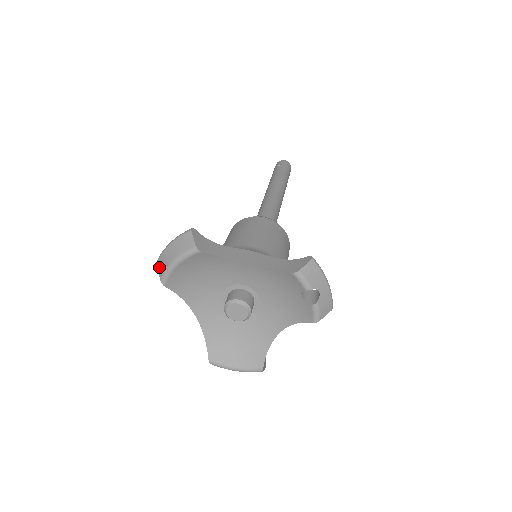
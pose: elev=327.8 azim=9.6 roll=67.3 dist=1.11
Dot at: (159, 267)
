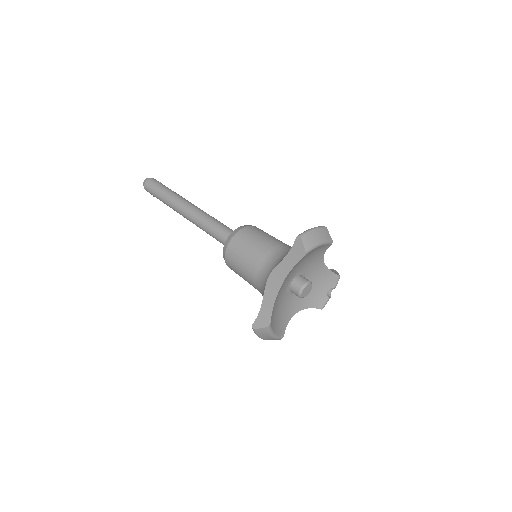
Dot at: (305, 241)
